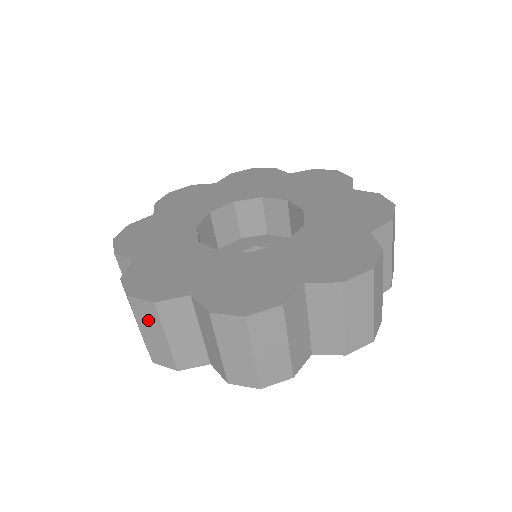
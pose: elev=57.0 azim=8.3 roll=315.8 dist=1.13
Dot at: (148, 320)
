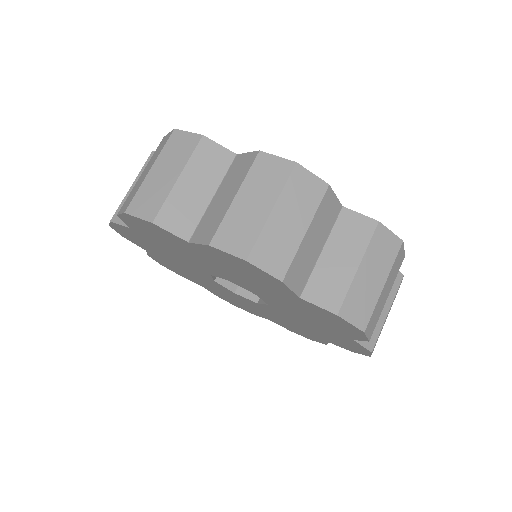
Dot at: (175, 155)
